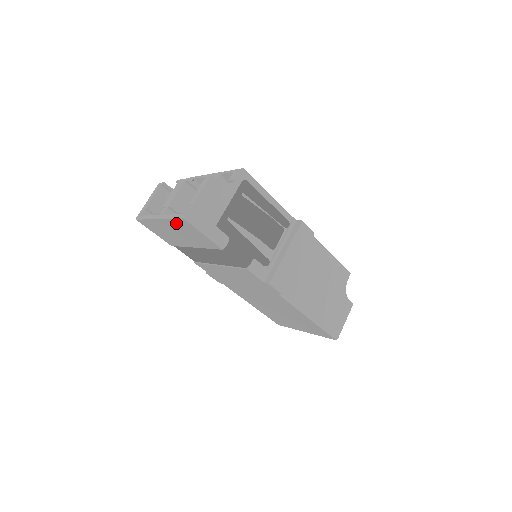
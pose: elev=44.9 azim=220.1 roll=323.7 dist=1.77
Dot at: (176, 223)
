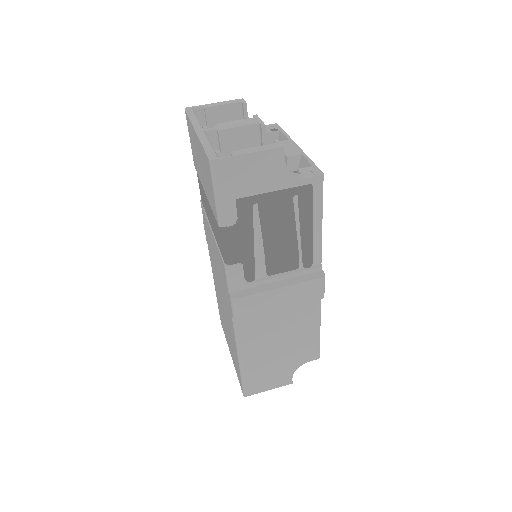
Dot at: occluded
